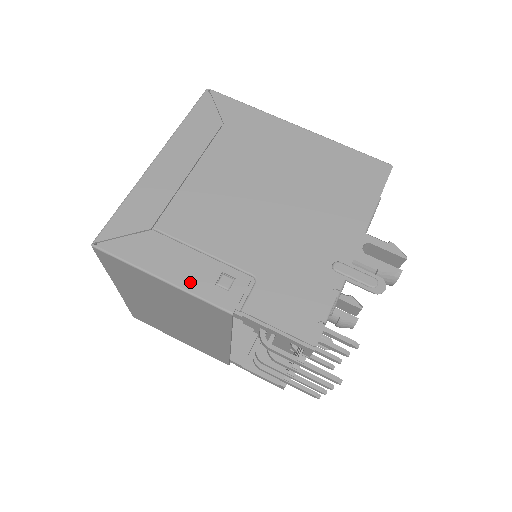
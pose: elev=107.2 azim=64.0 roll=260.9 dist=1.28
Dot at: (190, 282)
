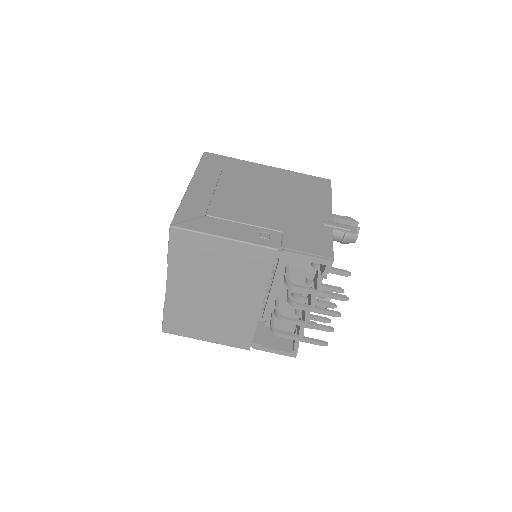
Dot at: (244, 237)
